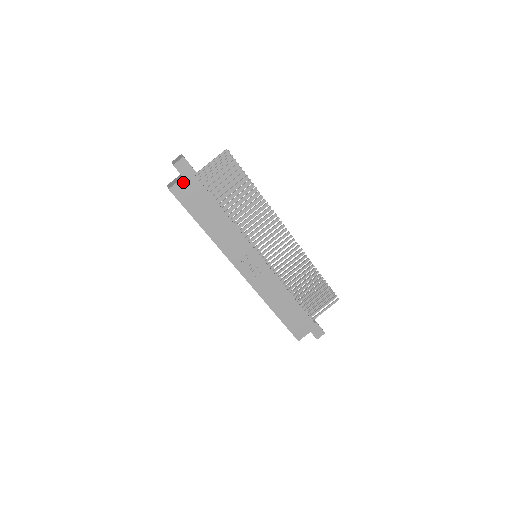
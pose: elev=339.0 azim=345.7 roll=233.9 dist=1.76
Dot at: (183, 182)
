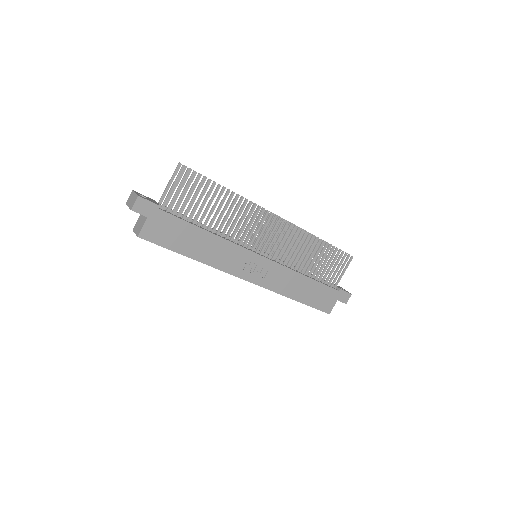
Dot at: (150, 222)
